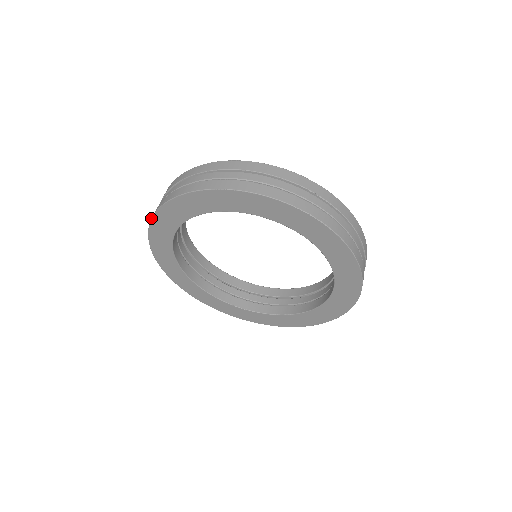
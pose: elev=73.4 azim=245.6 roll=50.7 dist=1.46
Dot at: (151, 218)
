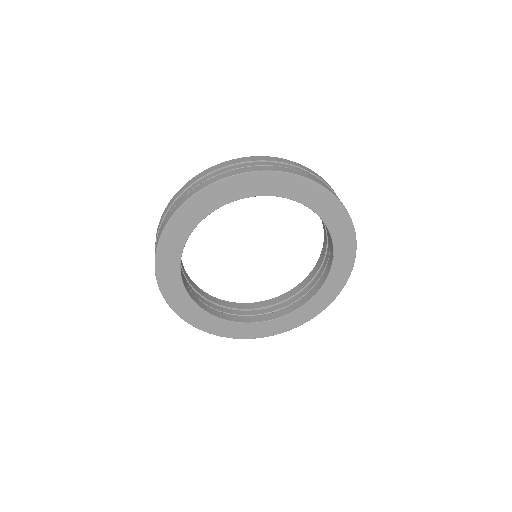
Dot at: (237, 174)
